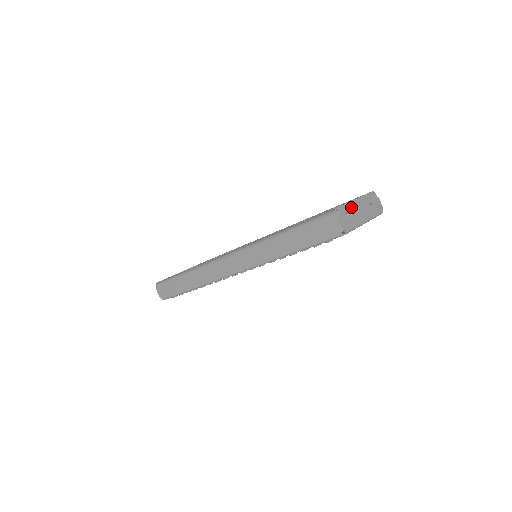
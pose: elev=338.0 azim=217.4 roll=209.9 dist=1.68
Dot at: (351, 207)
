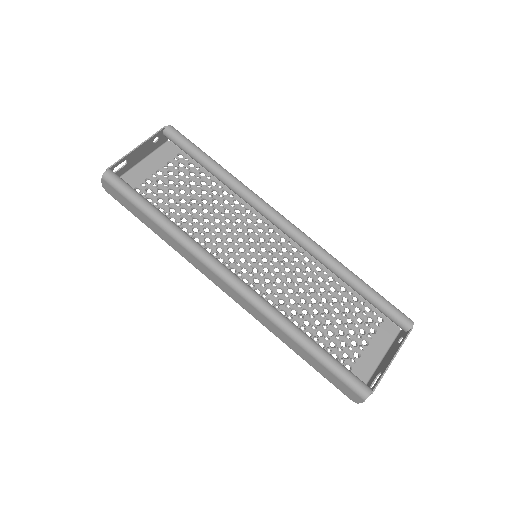
Dot at: (382, 374)
